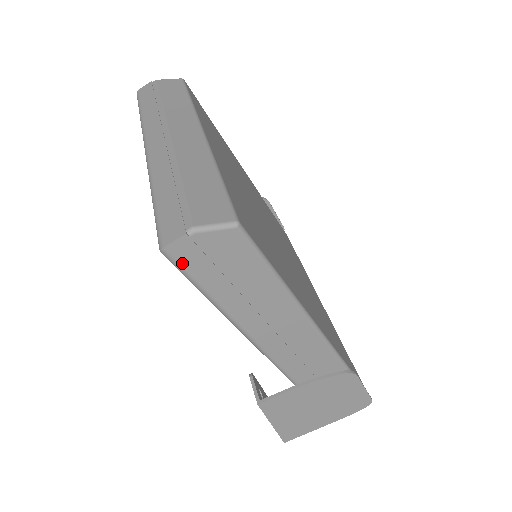
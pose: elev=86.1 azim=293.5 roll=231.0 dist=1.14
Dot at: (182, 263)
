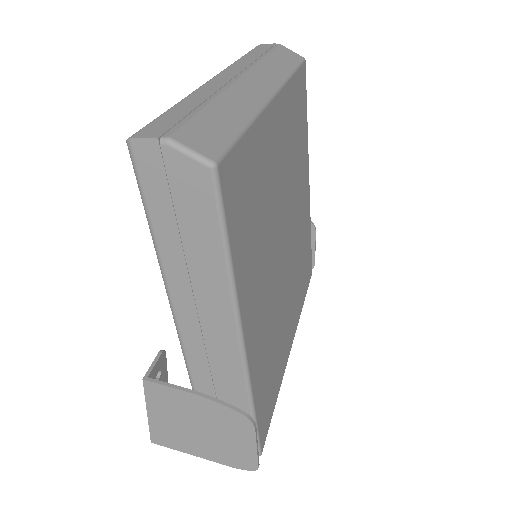
Dot at: (140, 169)
